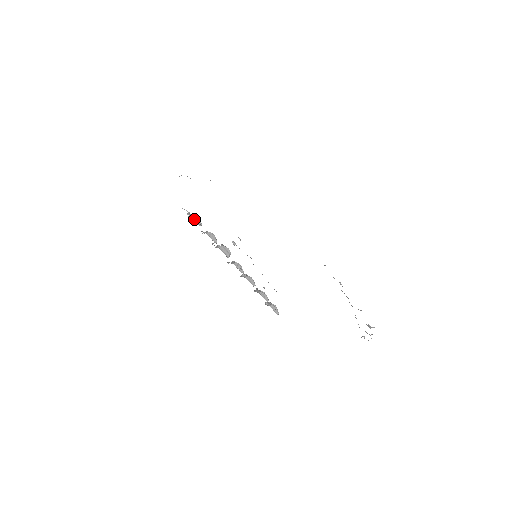
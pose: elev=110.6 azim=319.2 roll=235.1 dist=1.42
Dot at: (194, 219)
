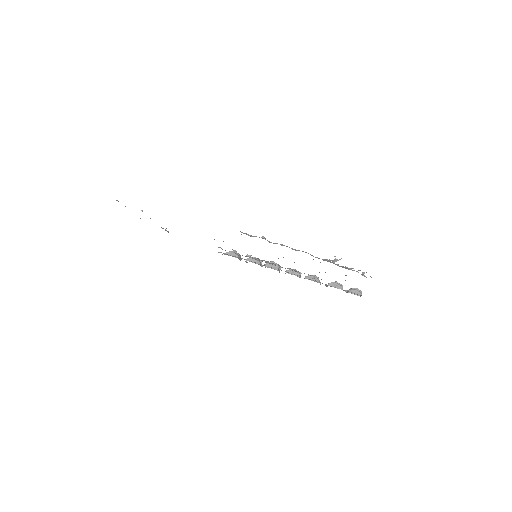
Dot at: (228, 255)
